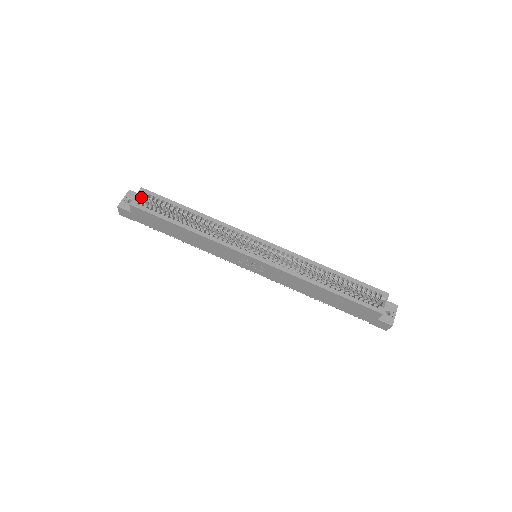
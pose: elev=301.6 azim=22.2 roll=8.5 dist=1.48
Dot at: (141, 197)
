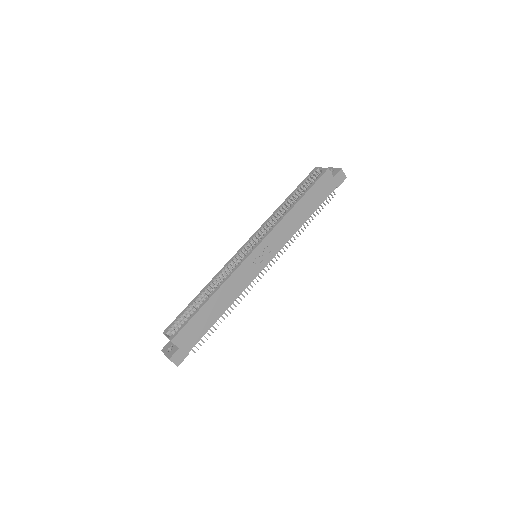
Dot at: (170, 335)
